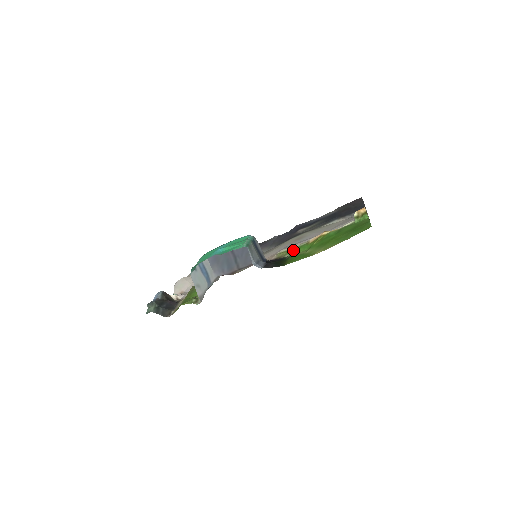
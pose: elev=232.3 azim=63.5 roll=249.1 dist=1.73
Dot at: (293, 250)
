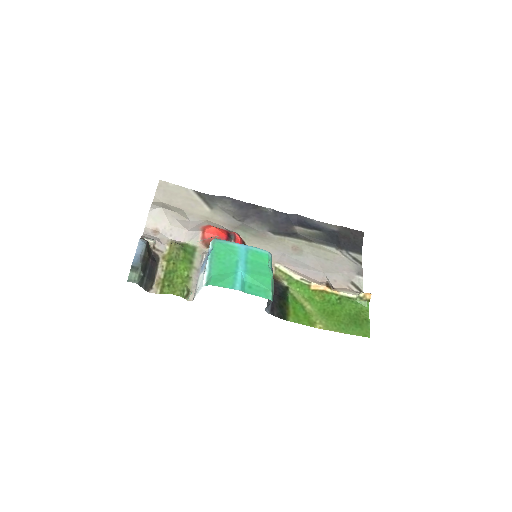
Dot at: (293, 282)
